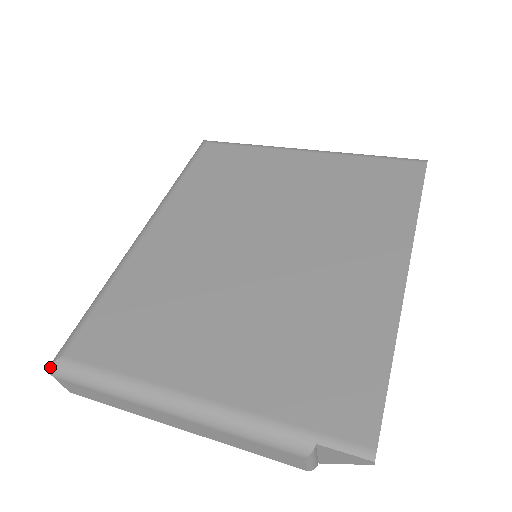
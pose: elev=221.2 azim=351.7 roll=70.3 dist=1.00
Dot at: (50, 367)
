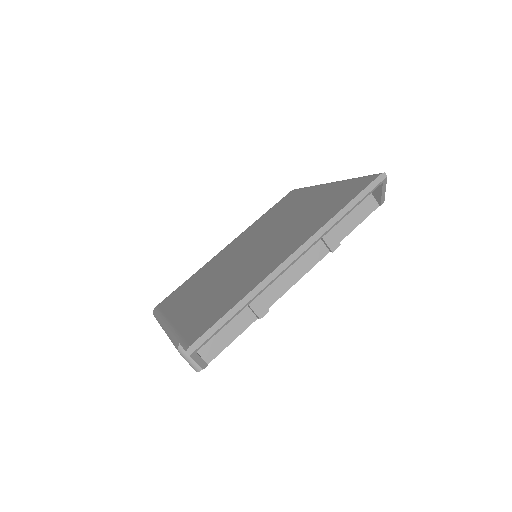
Dot at: (153, 311)
